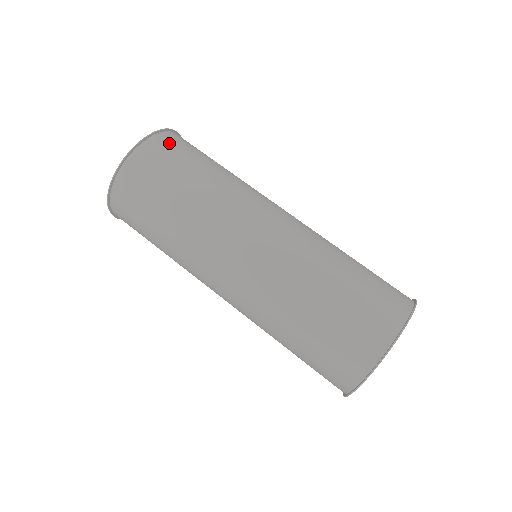
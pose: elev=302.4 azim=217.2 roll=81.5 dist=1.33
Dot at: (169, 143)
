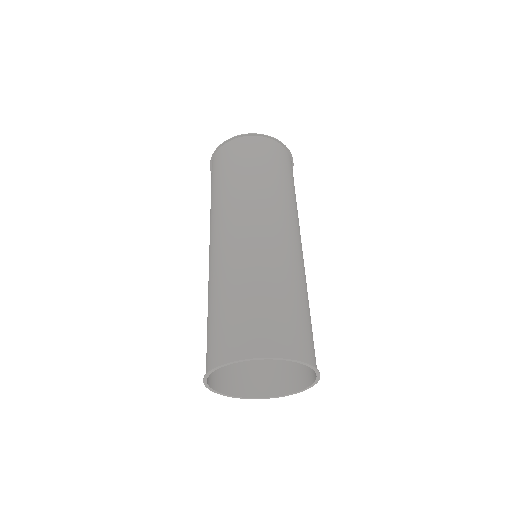
Dot at: (265, 146)
